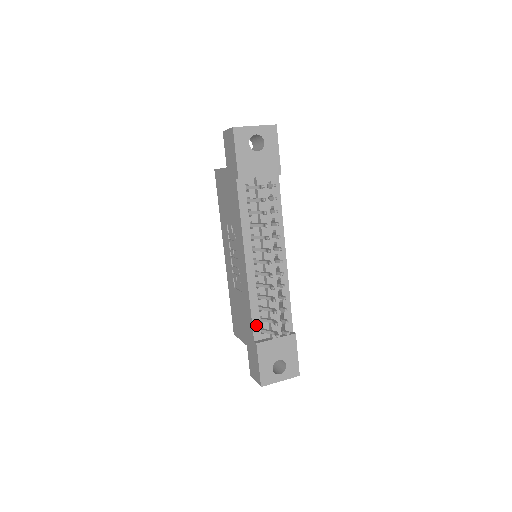
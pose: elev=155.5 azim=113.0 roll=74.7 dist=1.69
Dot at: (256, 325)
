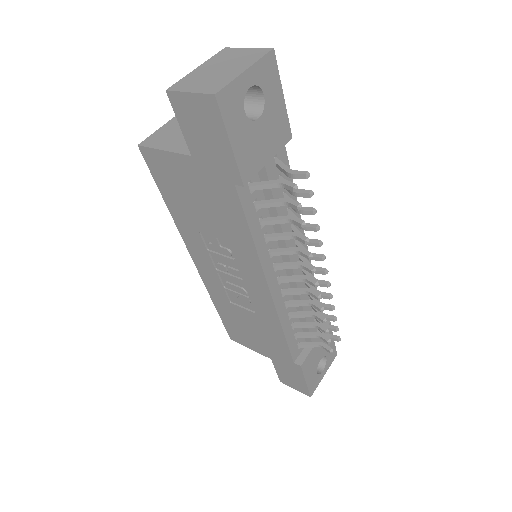
Dot at: (292, 346)
